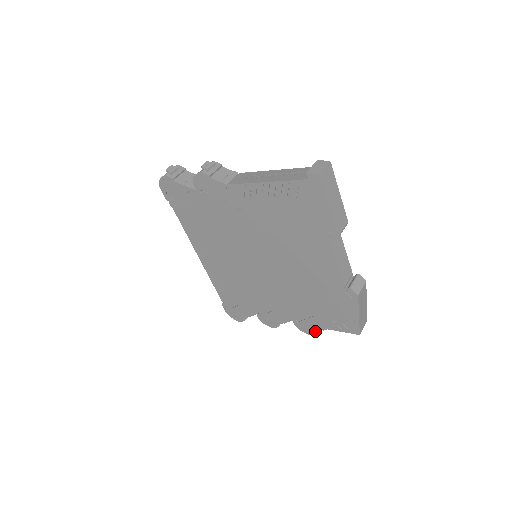
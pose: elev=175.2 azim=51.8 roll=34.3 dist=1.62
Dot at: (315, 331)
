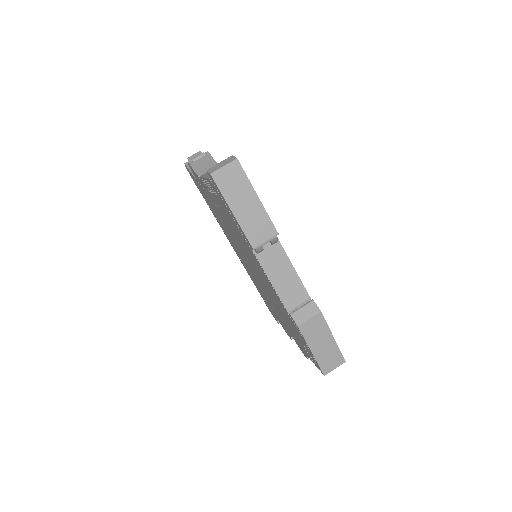
Dot at: occluded
